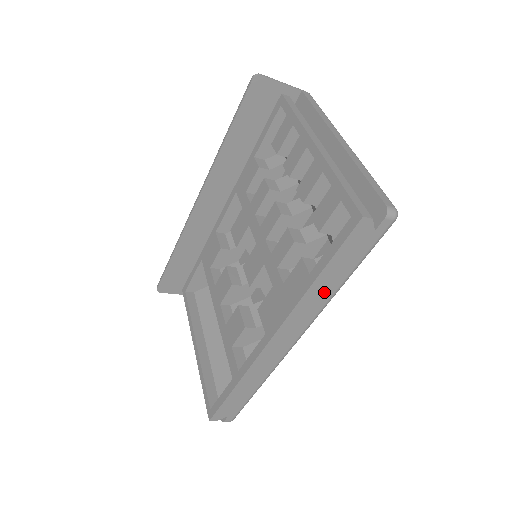
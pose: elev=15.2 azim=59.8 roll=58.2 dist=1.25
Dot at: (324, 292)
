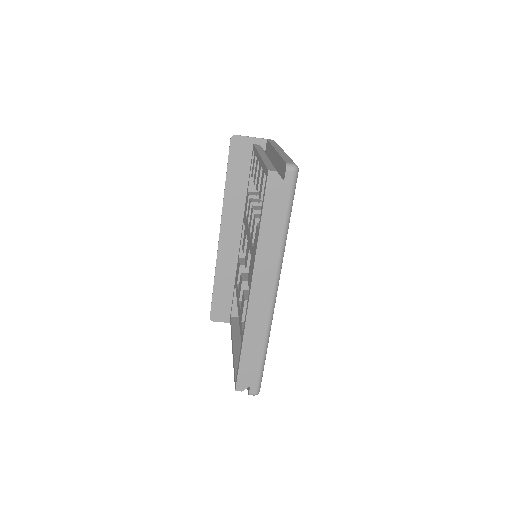
Dot at: (273, 240)
